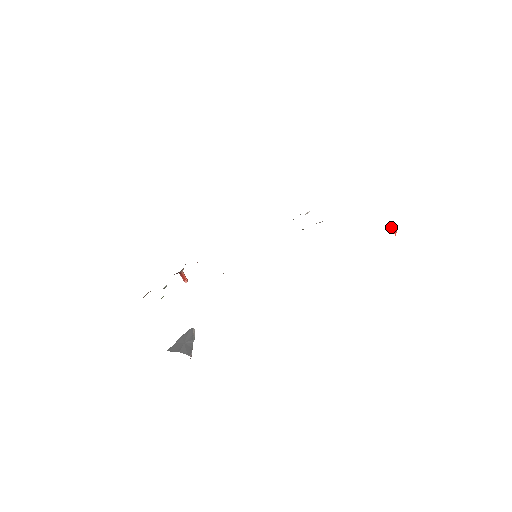
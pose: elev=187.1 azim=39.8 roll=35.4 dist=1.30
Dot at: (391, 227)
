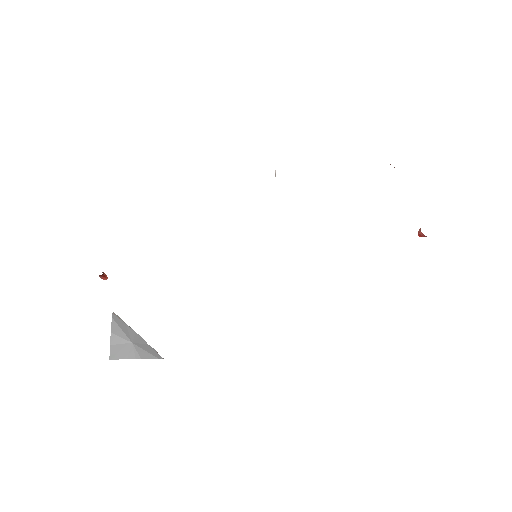
Dot at: occluded
